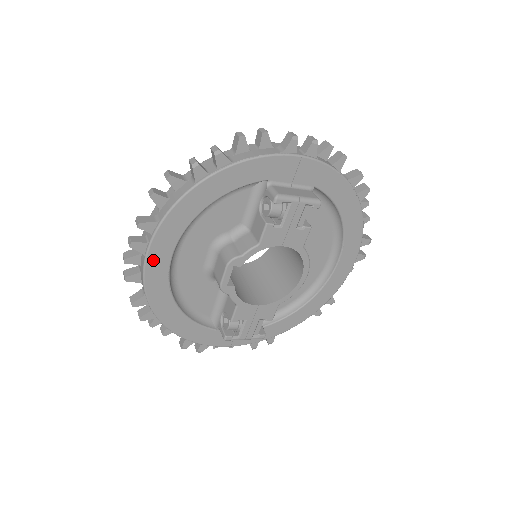
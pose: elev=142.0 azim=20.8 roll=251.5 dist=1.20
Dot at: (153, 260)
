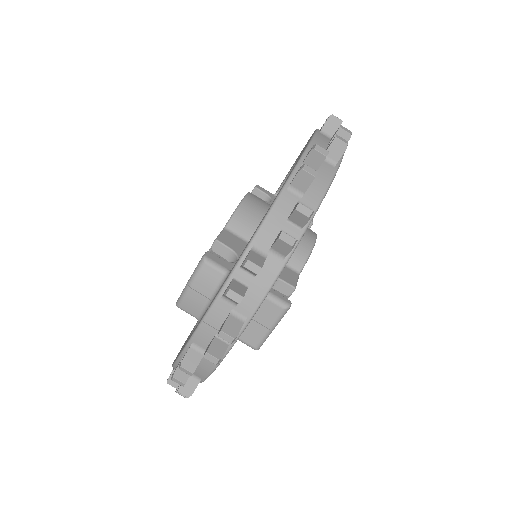
Dot at: occluded
